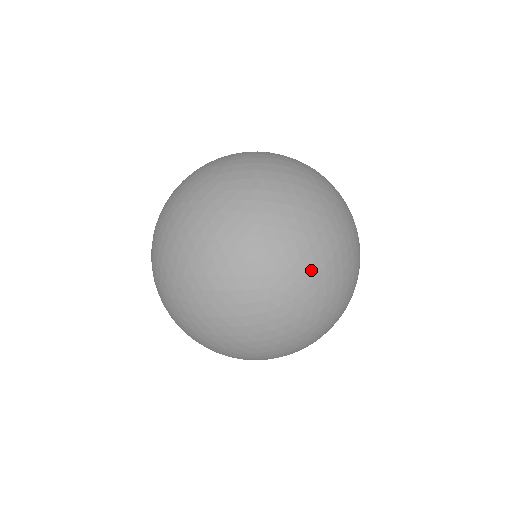
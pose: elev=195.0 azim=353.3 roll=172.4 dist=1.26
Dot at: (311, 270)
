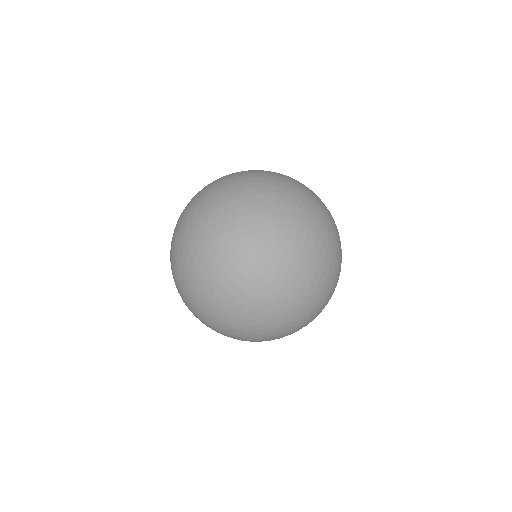
Dot at: (304, 314)
